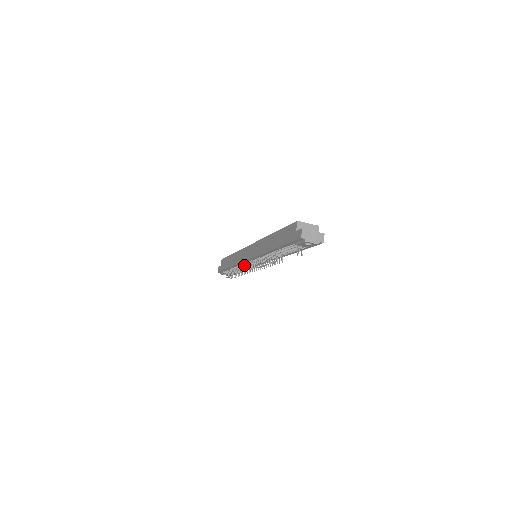
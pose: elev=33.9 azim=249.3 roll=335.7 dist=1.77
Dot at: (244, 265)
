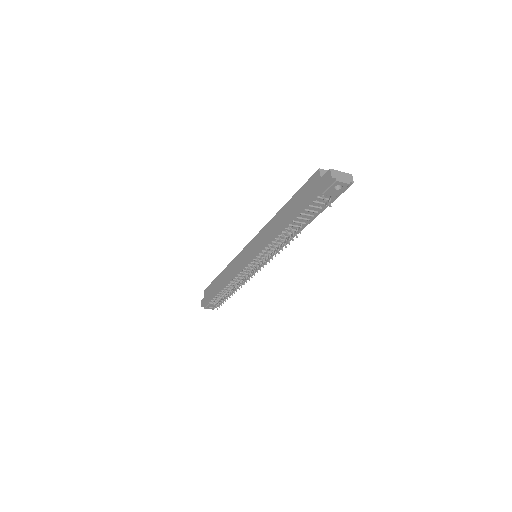
Dot at: (241, 274)
